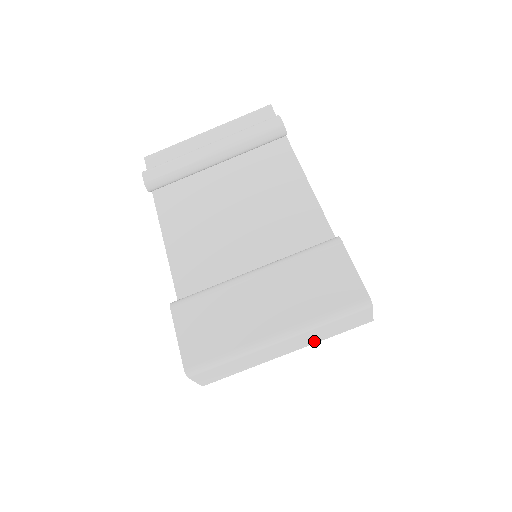
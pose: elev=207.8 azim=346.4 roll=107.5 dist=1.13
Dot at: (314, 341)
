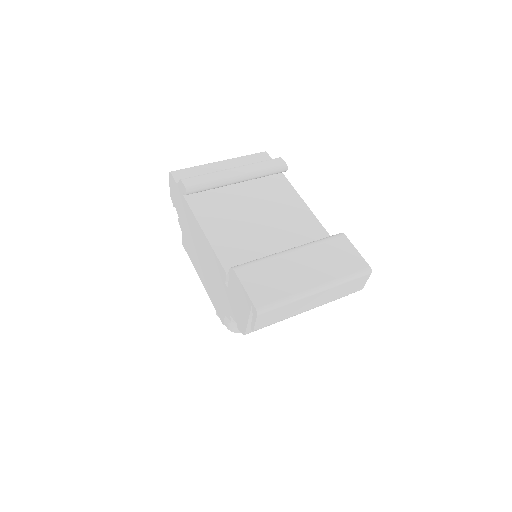
Dot at: (329, 300)
